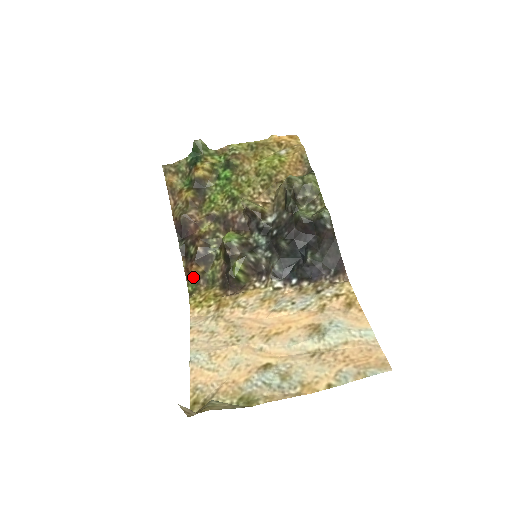
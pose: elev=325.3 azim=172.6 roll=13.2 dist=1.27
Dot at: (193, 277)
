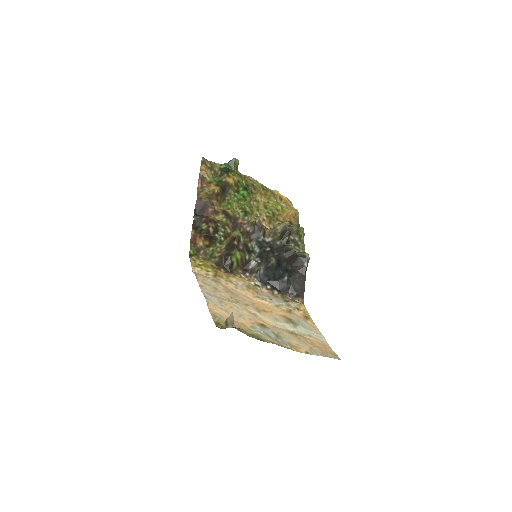
Dot at: (198, 245)
